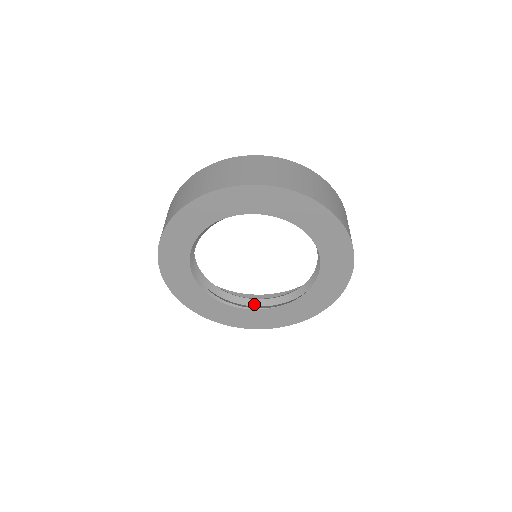
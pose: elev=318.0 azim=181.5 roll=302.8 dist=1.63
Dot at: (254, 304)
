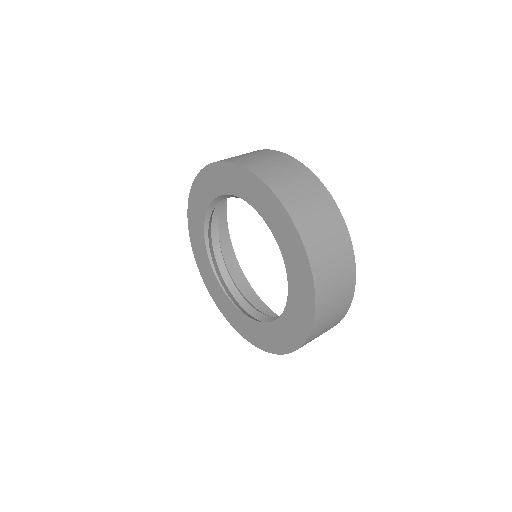
Dot at: (231, 290)
